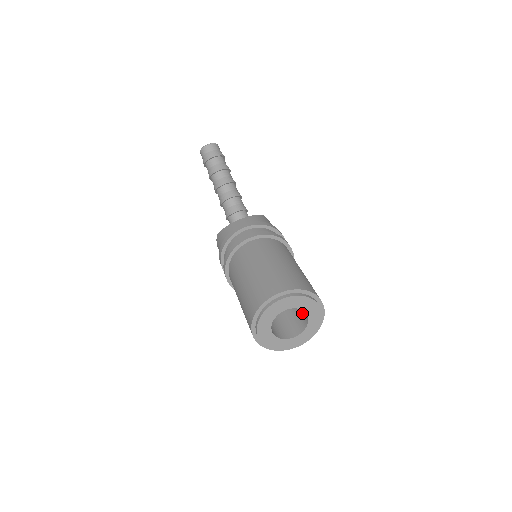
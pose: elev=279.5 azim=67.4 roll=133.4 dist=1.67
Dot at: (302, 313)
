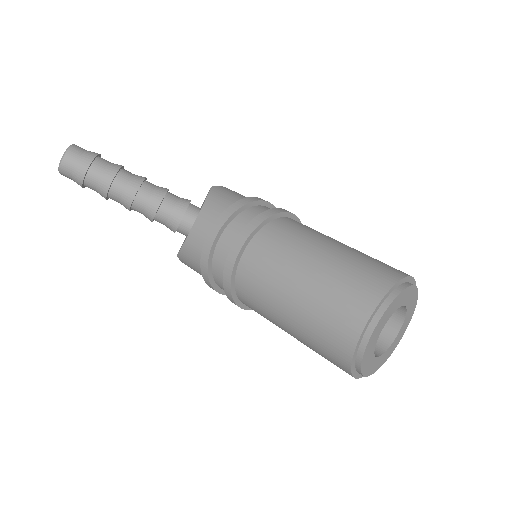
Dot at: occluded
